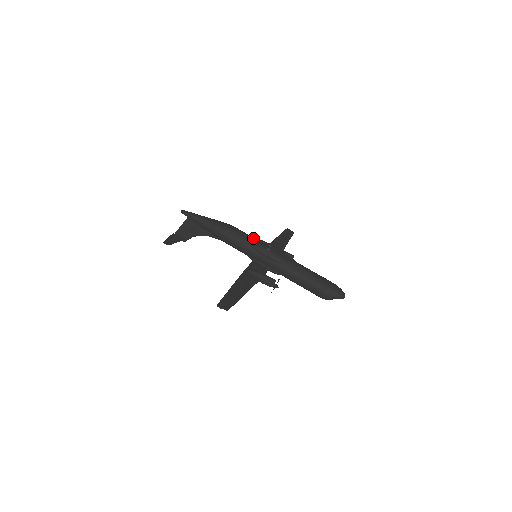
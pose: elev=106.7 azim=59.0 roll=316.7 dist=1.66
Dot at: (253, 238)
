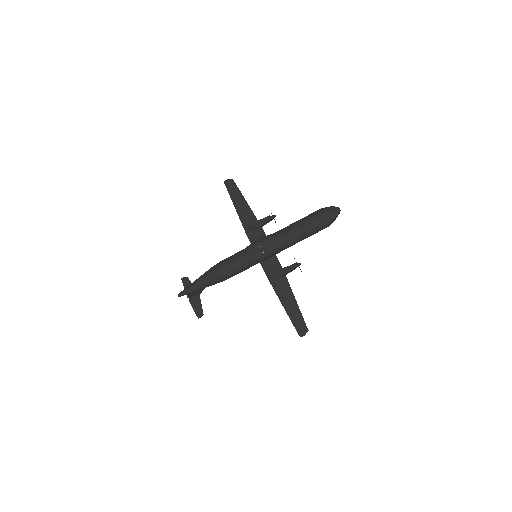
Dot at: (242, 256)
